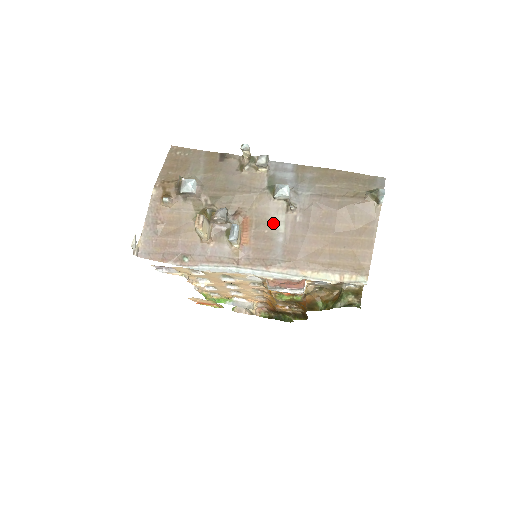
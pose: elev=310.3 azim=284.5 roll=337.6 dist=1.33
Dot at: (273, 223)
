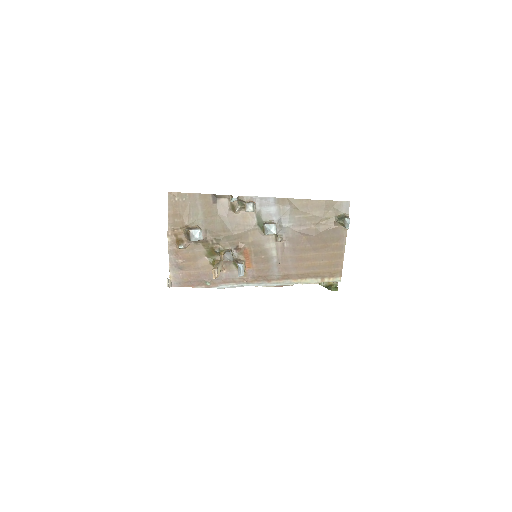
Dot at: (267, 250)
